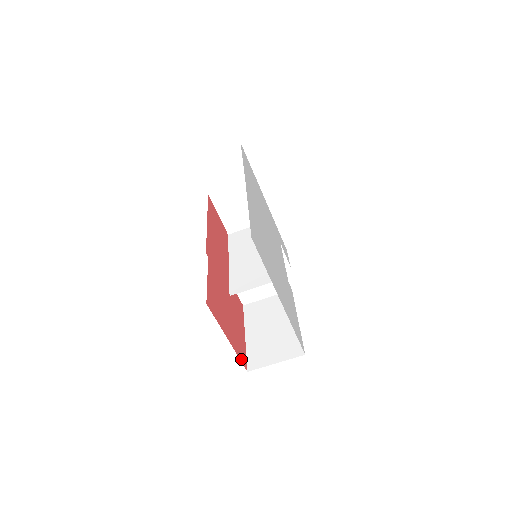
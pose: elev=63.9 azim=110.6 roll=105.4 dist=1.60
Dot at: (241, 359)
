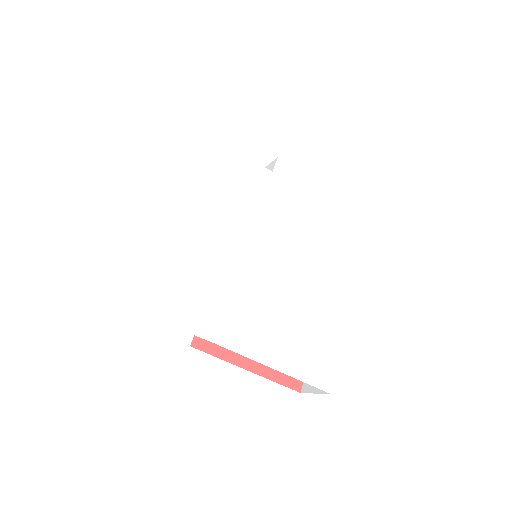
Dot at: occluded
